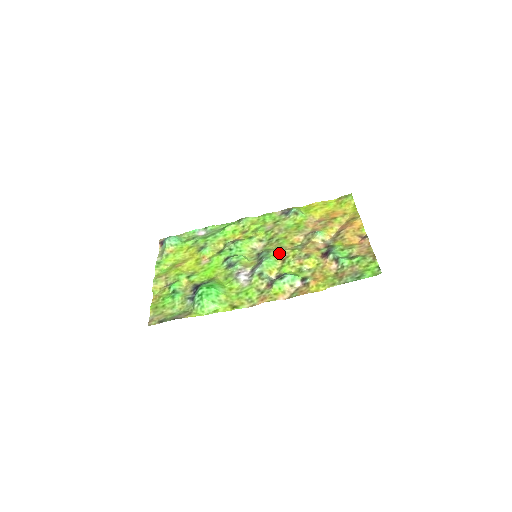
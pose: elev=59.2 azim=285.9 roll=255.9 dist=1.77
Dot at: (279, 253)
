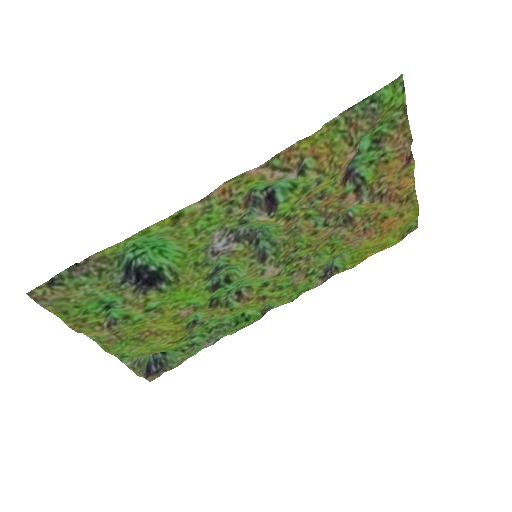
Dot at: (287, 230)
